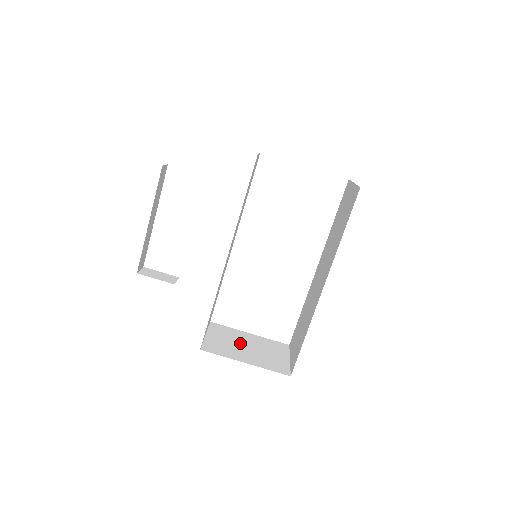
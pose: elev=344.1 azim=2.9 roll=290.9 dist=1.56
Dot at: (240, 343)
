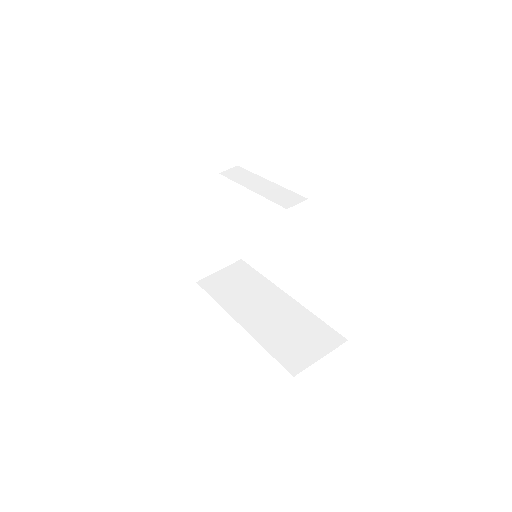
Dot at: (212, 232)
